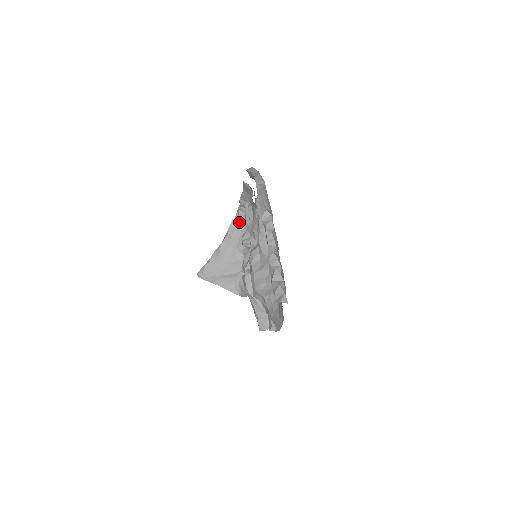
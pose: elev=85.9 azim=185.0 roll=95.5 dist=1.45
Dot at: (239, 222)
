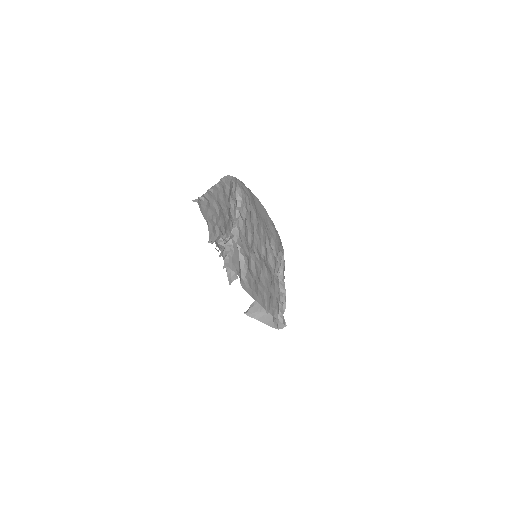
Dot at: occluded
